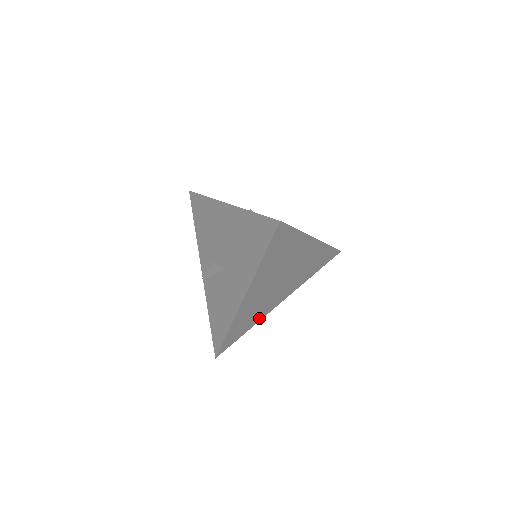
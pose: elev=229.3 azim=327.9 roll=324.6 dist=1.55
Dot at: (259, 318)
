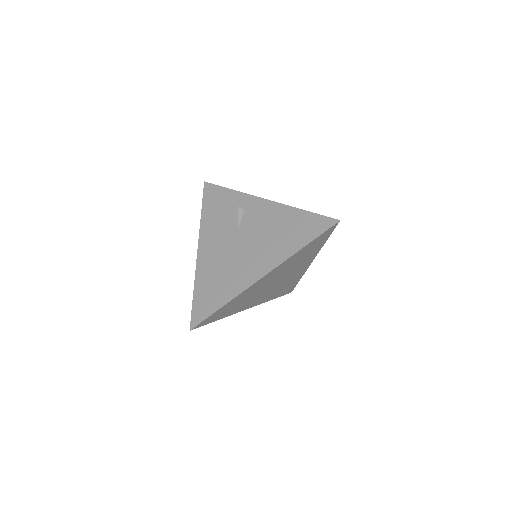
Dot at: (300, 276)
